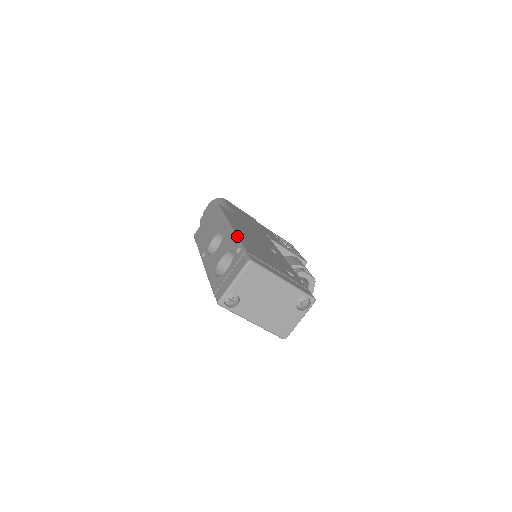
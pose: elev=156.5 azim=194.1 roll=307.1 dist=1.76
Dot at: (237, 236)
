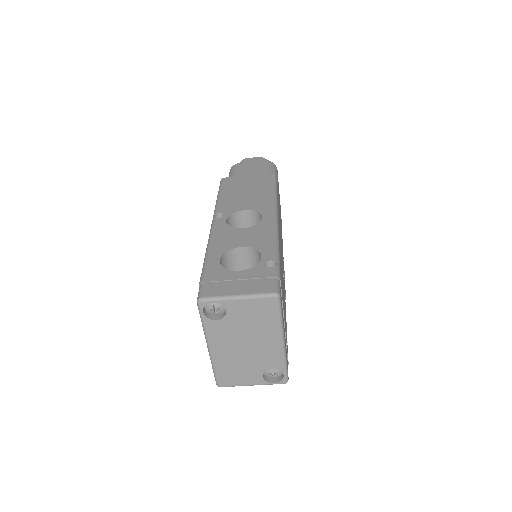
Dot at: occluded
